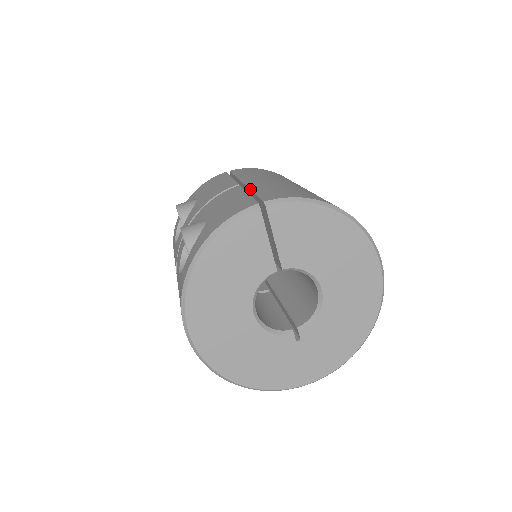
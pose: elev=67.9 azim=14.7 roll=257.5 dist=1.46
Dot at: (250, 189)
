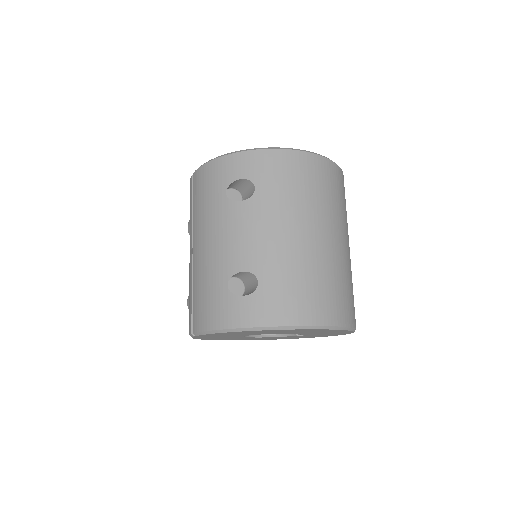
Dot at: (192, 281)
